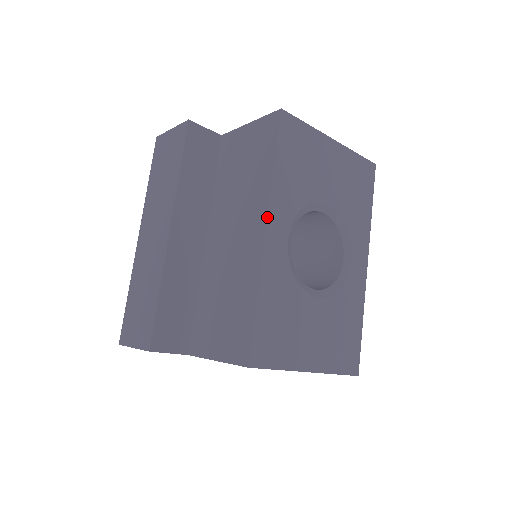
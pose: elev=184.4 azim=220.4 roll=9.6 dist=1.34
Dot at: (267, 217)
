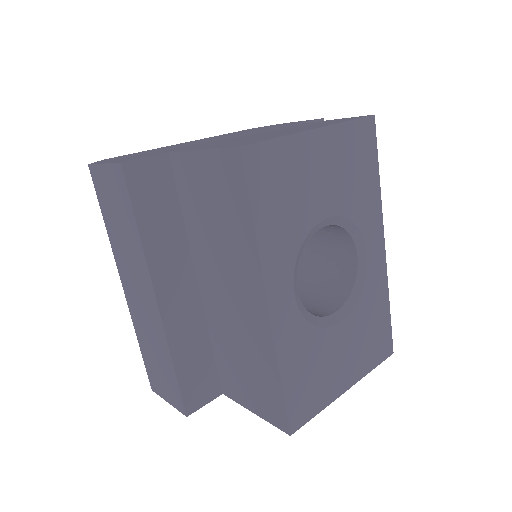
Dot at: (265, 292)
